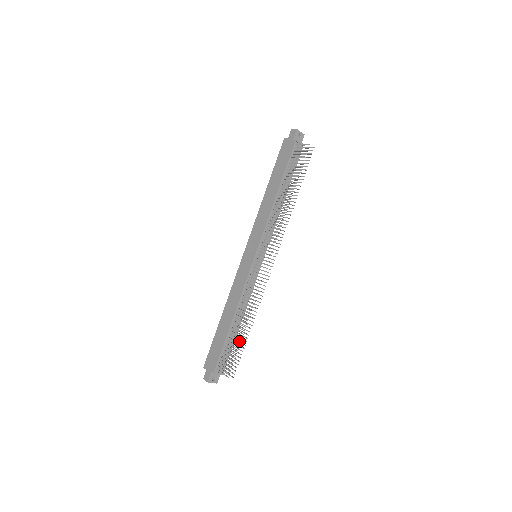
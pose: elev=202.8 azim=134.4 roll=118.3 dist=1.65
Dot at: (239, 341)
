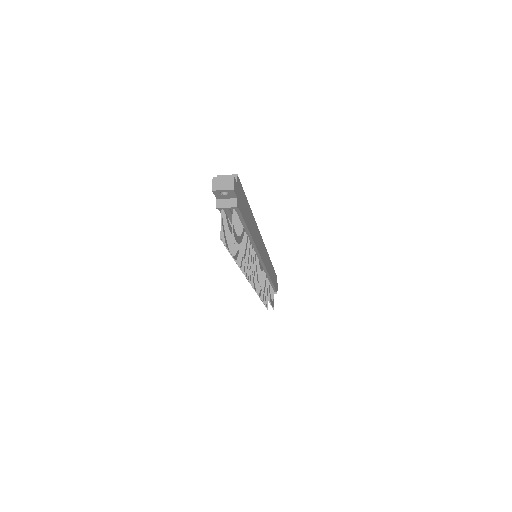
Dot at: (270, 294)
